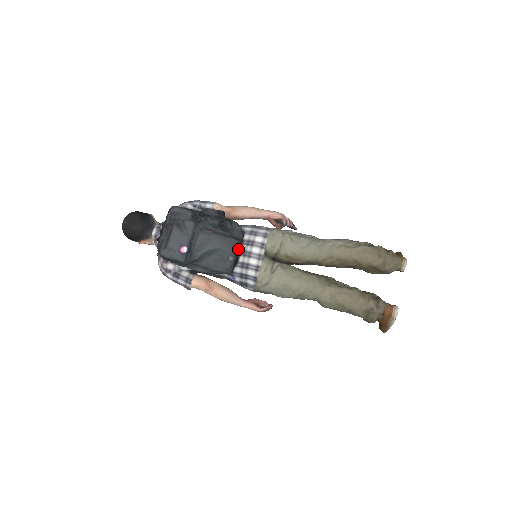
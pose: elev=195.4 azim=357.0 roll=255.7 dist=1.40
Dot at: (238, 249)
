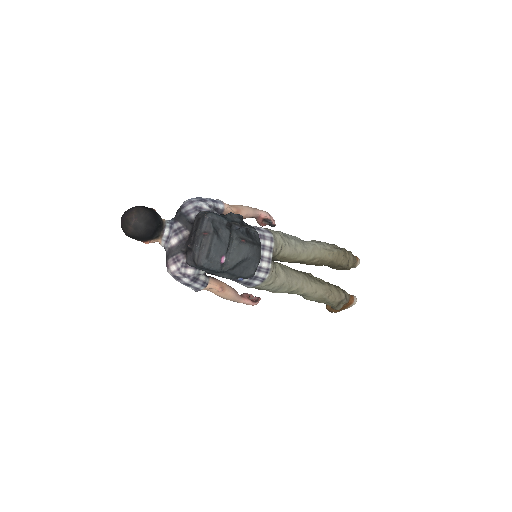
Dot at: occluded
